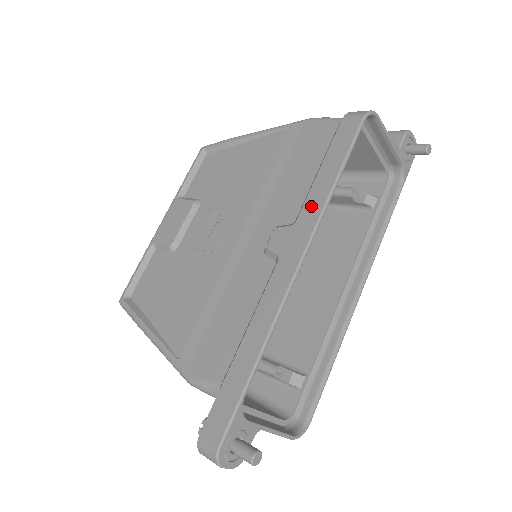
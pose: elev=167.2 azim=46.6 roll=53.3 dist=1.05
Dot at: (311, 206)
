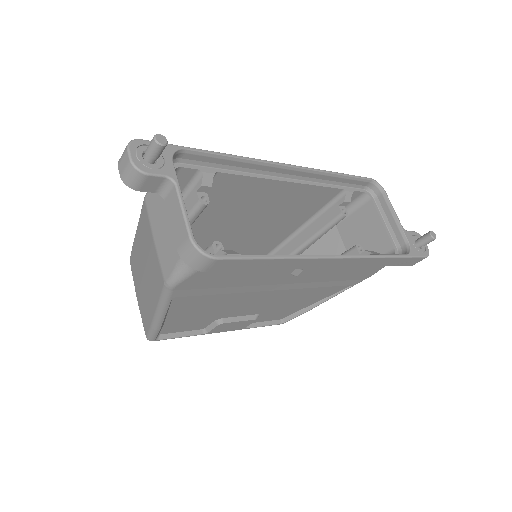
Dot at: (309, 176)
